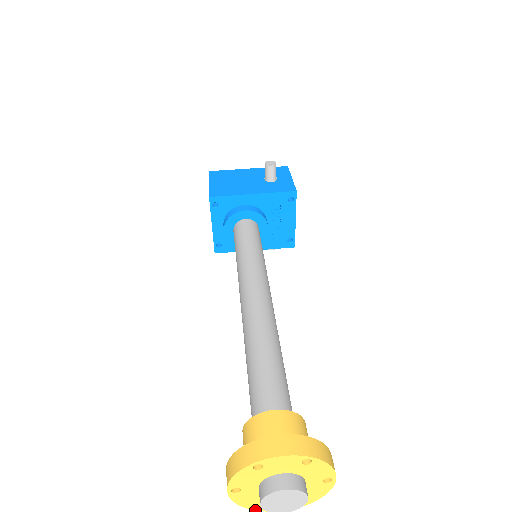
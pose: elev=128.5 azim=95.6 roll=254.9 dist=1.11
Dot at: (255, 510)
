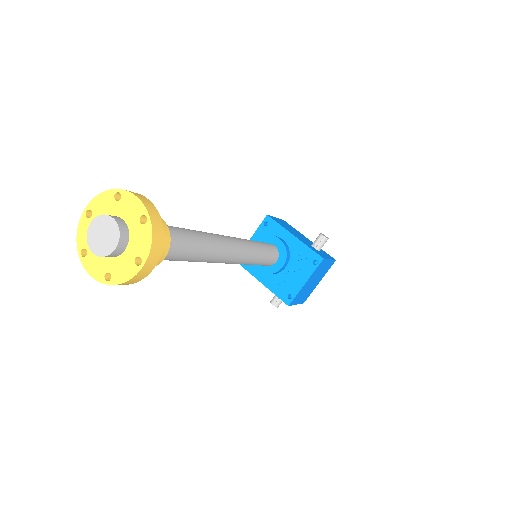
Dot at: (79, 255)
